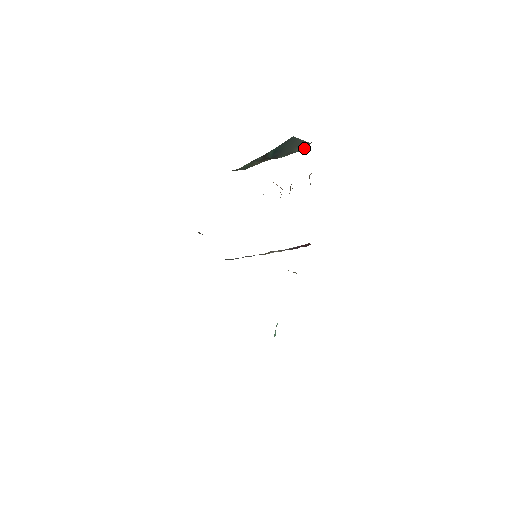
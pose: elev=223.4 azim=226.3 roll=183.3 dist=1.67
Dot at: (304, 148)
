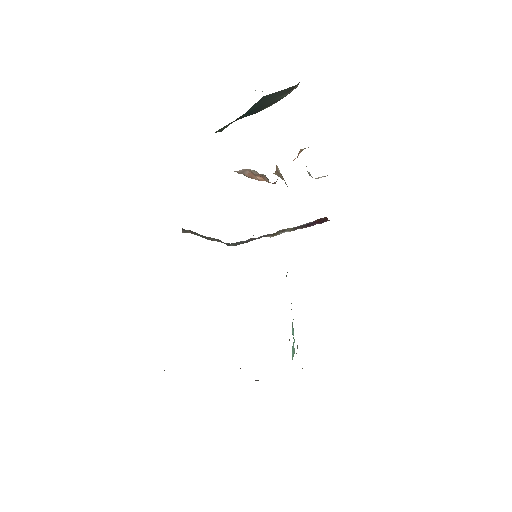
Dot at: (293, 89)
